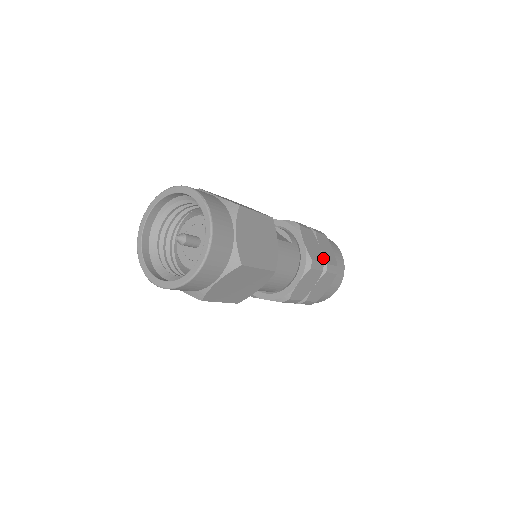
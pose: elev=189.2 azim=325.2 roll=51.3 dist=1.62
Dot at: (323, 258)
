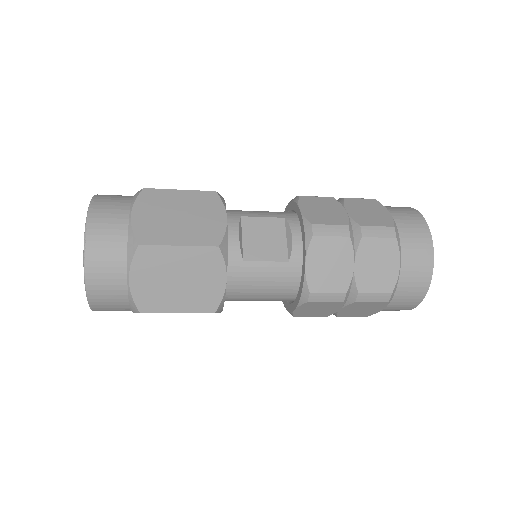
Dot at: (354, 283)
